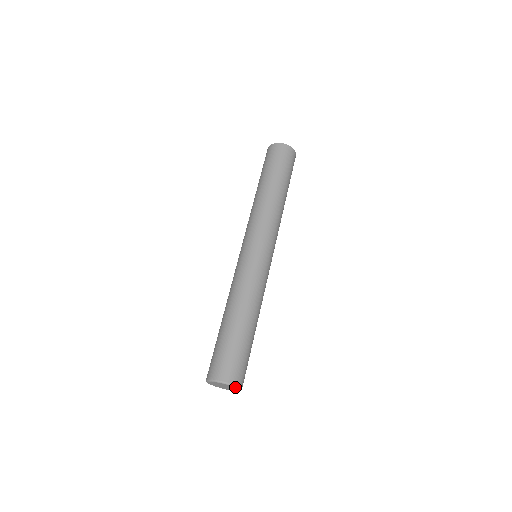
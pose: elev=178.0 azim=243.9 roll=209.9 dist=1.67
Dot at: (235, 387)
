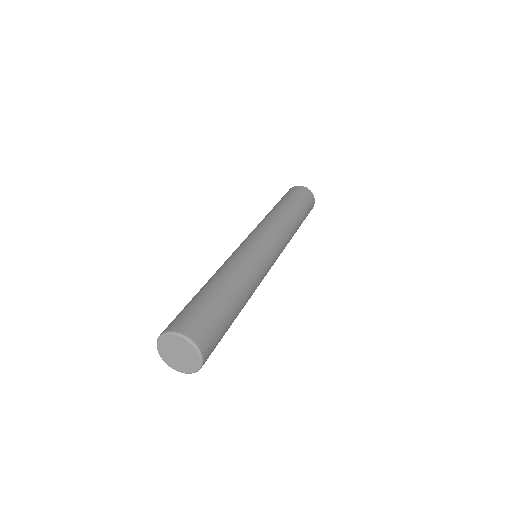
Dot at: (176, 335)
